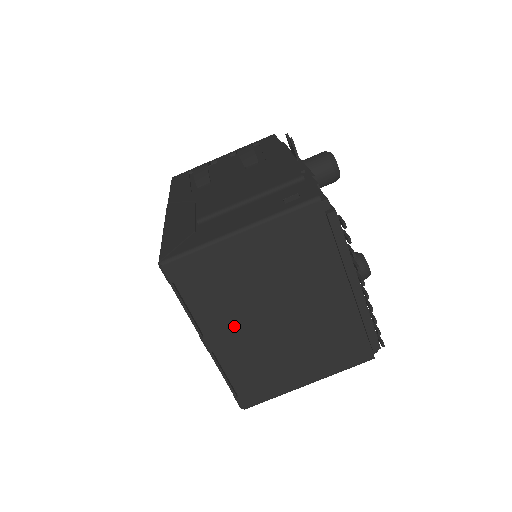
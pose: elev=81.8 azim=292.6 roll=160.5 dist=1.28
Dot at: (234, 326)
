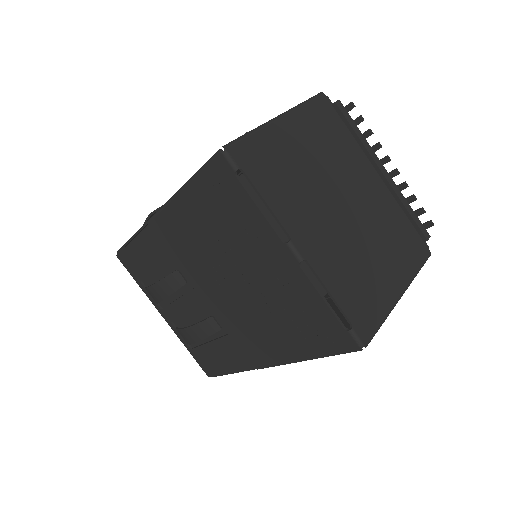
Dot at: (313, 222)
